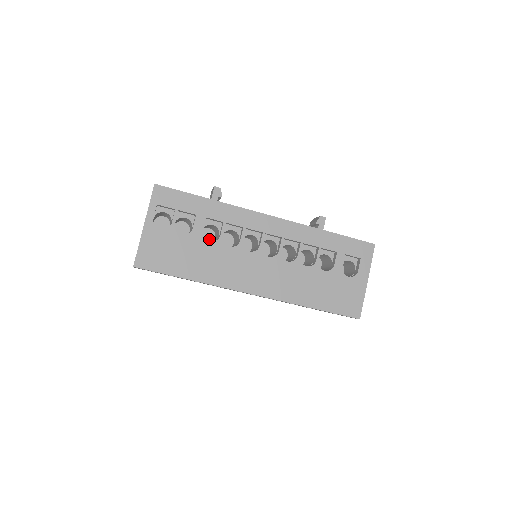
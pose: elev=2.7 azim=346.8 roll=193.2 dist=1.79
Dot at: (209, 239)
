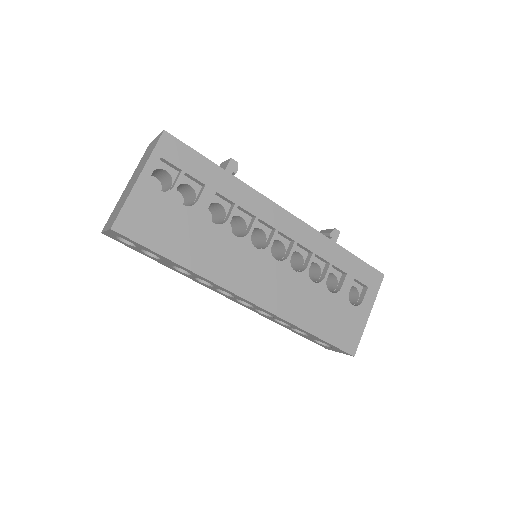
Dot at: occluded
